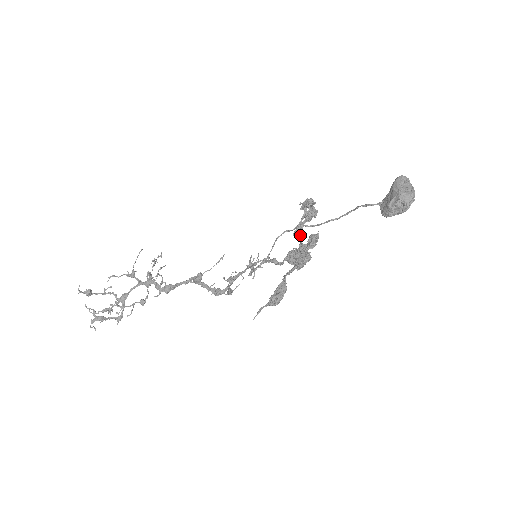
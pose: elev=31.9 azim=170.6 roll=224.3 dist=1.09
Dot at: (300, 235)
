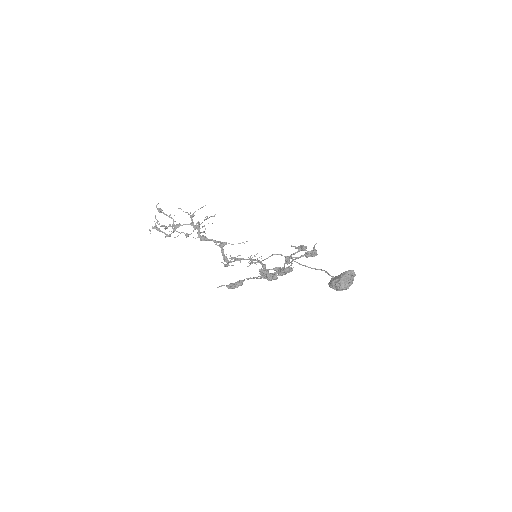
Dot at: (286, 262)
